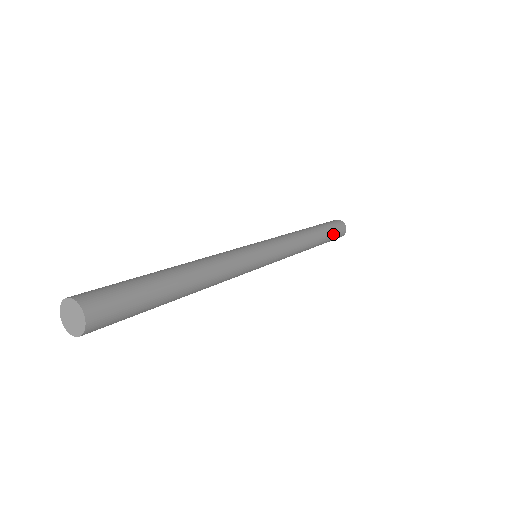
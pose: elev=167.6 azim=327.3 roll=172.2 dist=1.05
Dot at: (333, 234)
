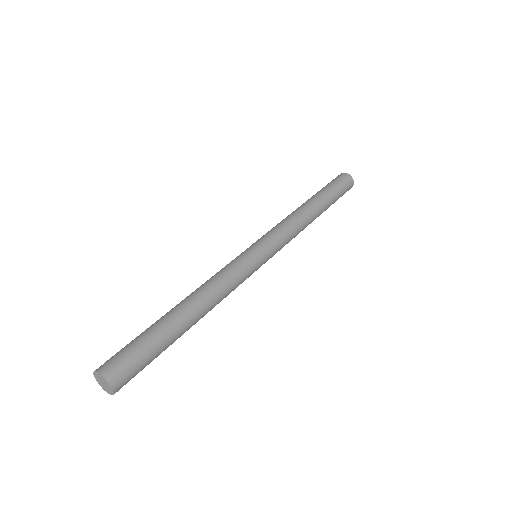
Dot at: (337, 199)
